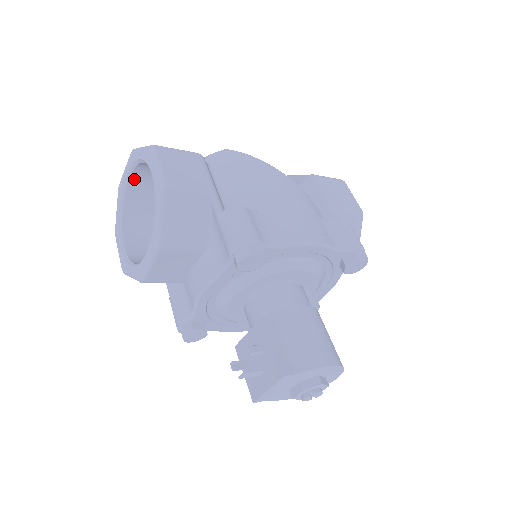
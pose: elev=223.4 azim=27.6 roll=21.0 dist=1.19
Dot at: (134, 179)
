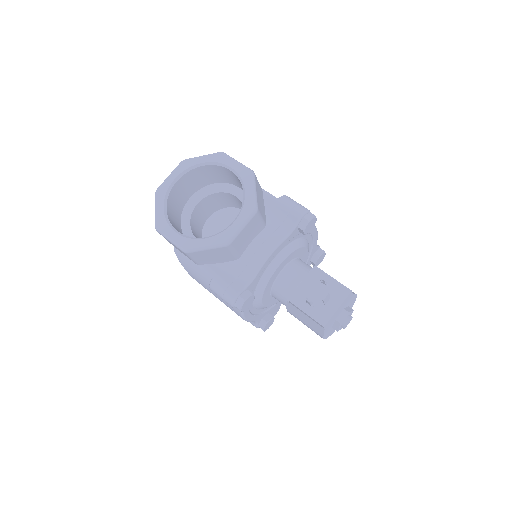
Dot at: (178, 183)
